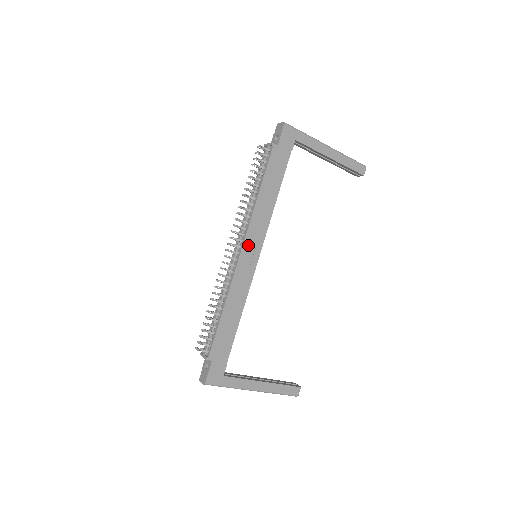
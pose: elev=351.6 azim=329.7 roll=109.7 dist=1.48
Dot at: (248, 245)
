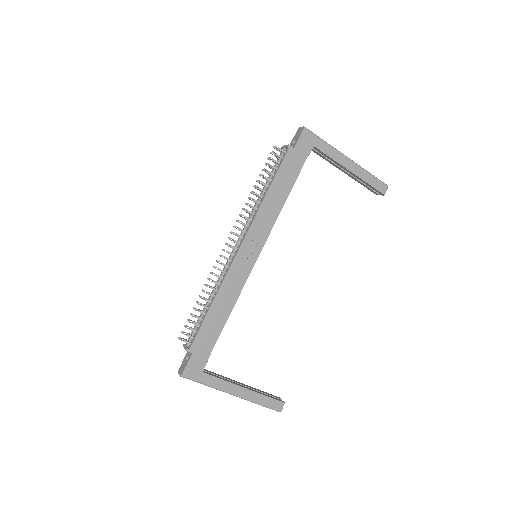
Dot at: (248, 242)
